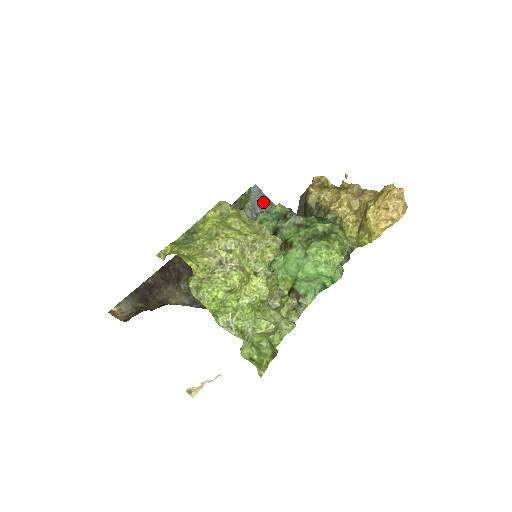
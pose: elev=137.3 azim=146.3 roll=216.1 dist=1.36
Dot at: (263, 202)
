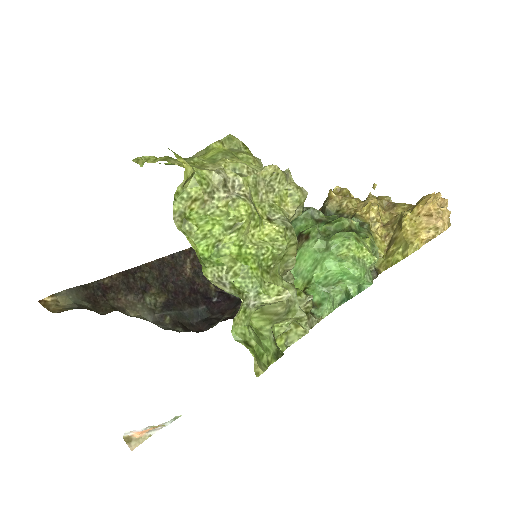
Dot at: occluded
